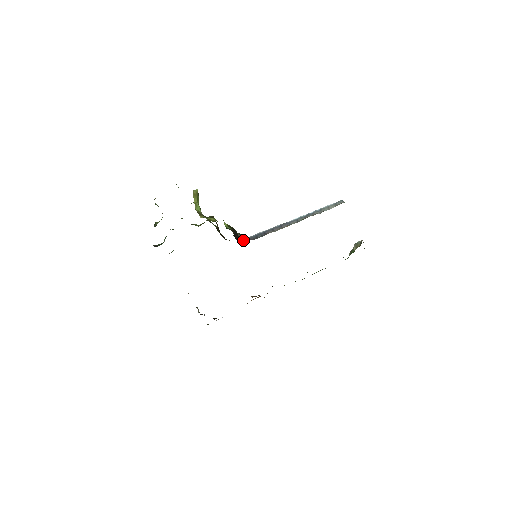
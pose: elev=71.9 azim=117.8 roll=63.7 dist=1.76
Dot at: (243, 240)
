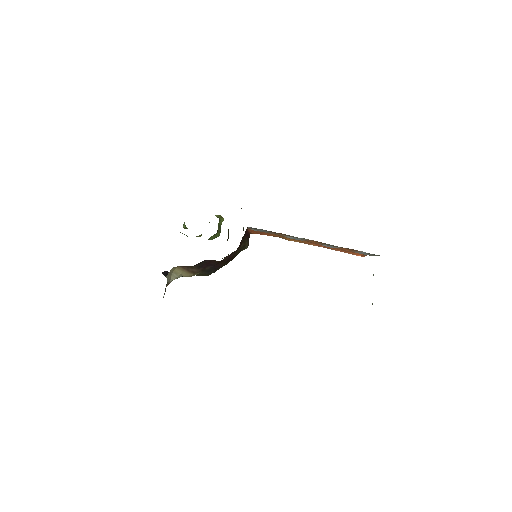
Dot at: occluded
